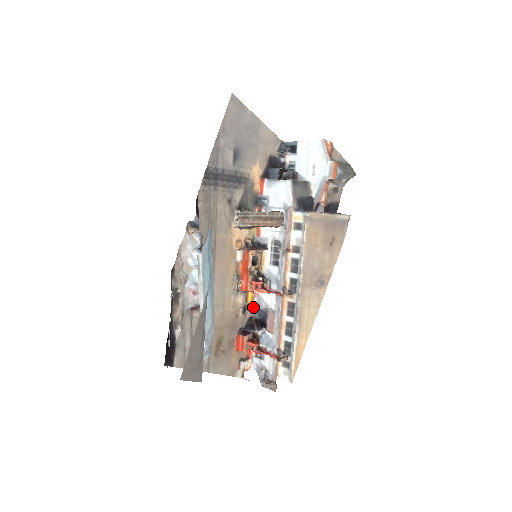
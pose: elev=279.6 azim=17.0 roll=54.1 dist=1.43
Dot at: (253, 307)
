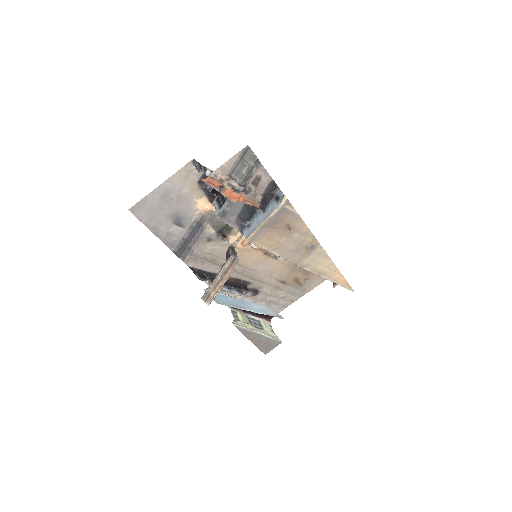
Dot at: occluded
